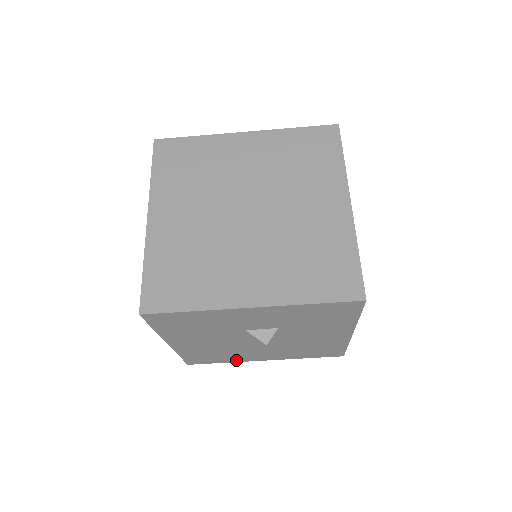
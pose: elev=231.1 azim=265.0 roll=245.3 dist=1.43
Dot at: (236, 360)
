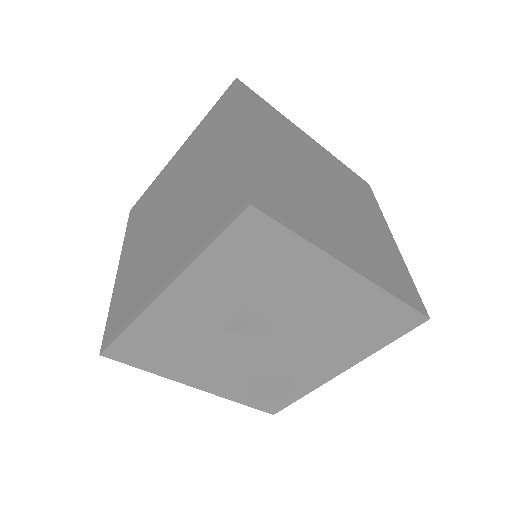
Dot at: (309, 386)
